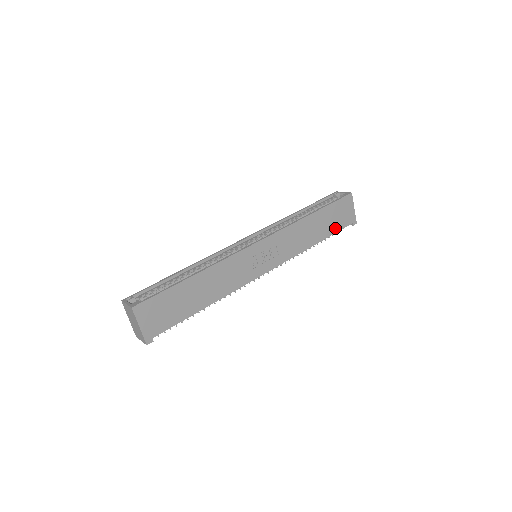
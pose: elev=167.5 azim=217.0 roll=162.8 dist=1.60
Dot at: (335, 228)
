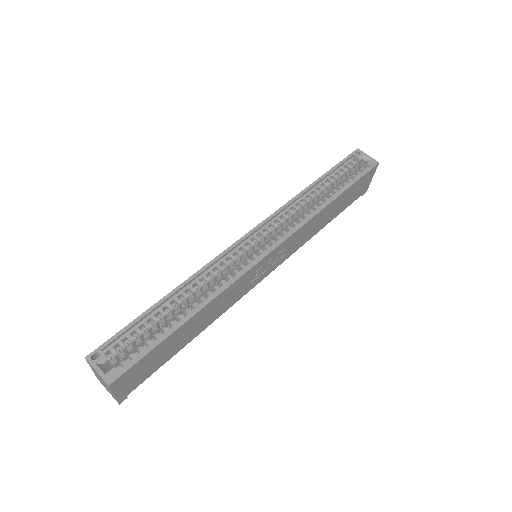
Dot at: (346, 205)
